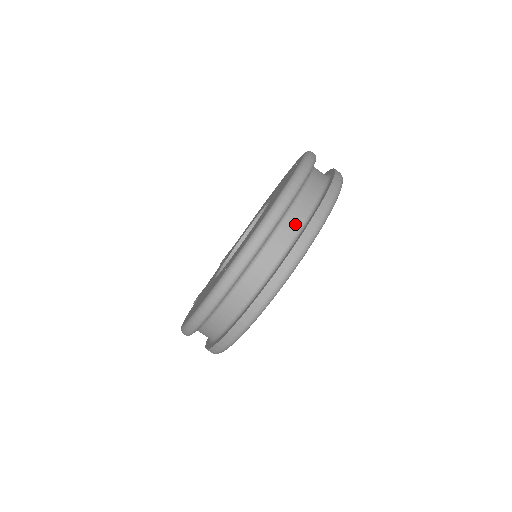
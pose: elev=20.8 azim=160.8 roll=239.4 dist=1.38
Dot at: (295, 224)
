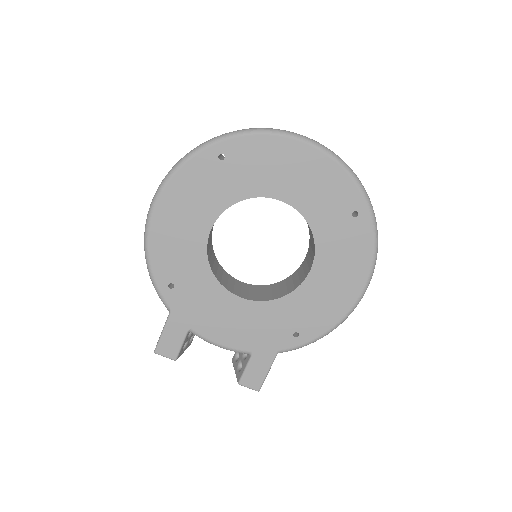
Dot at: occluded
